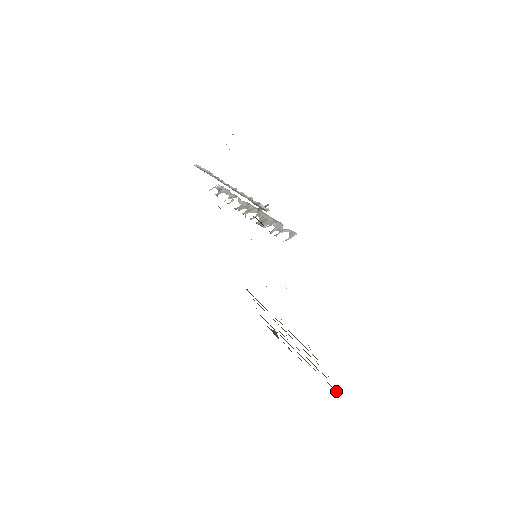
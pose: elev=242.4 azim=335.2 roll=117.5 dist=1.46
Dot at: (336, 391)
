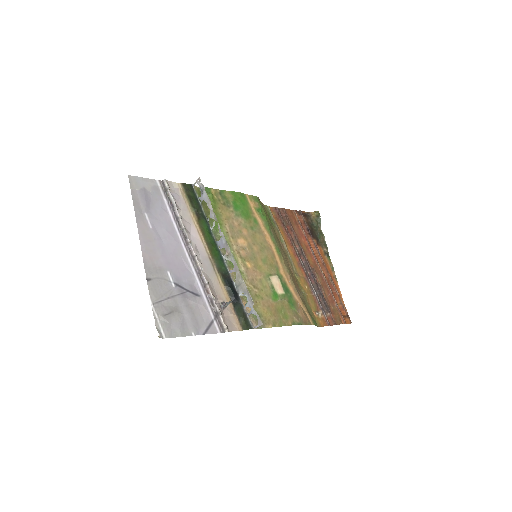
Dot at: (351, 322)
